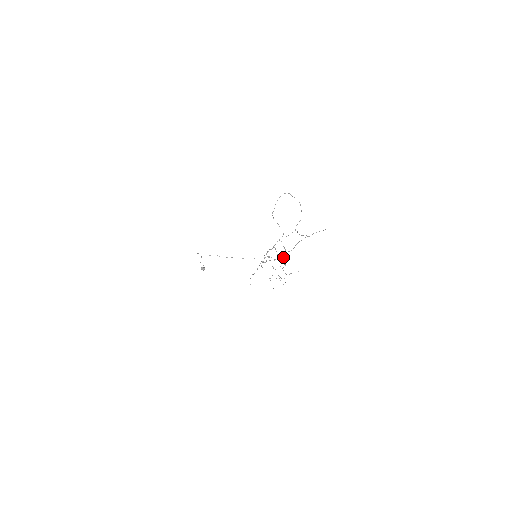
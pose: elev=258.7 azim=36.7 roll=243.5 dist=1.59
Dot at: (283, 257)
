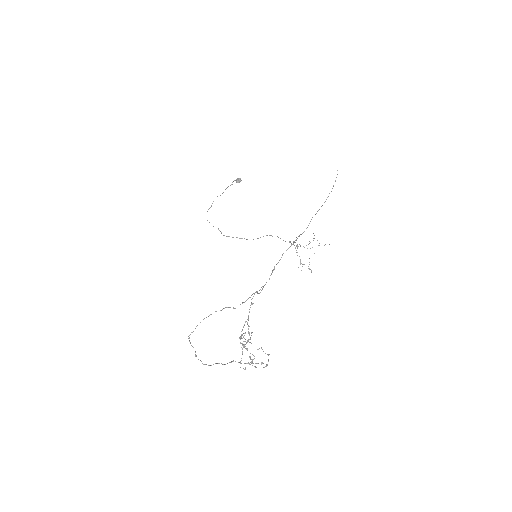
Dot at: (291, 244)
